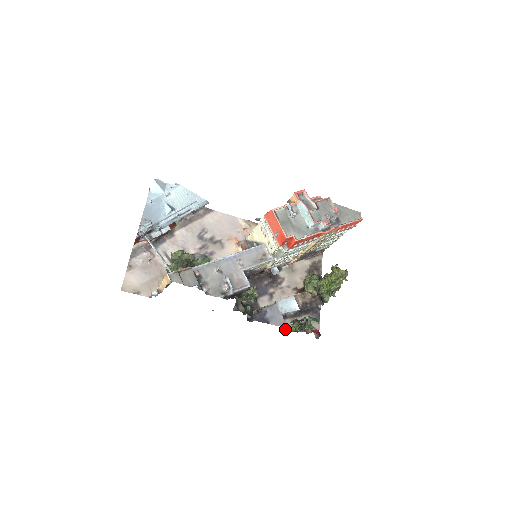
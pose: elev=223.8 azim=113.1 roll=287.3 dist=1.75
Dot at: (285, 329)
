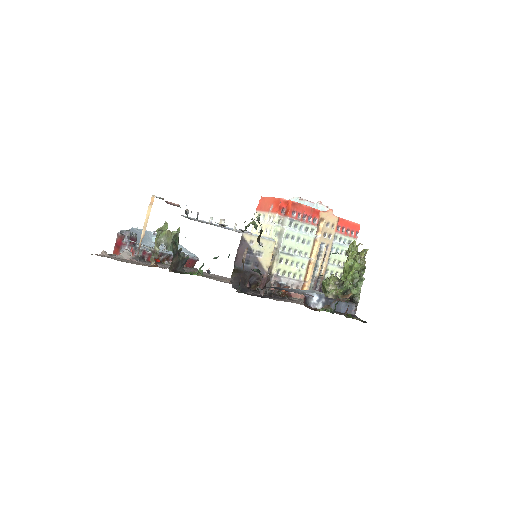
Dot at: occluded
